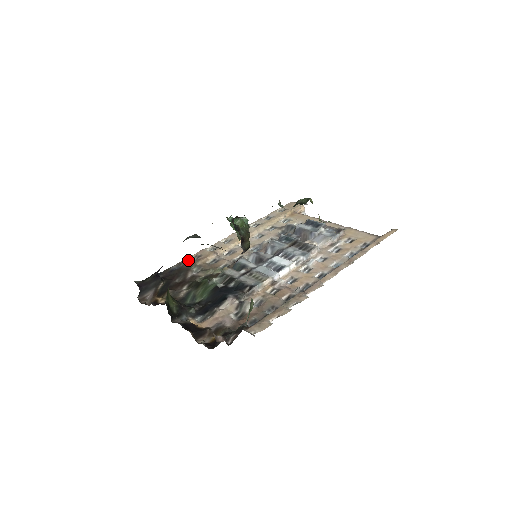
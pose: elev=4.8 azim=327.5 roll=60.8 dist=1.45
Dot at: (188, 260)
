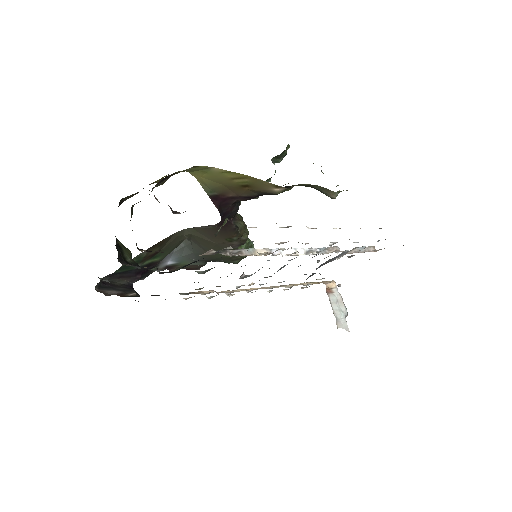
Dot at: occluded
